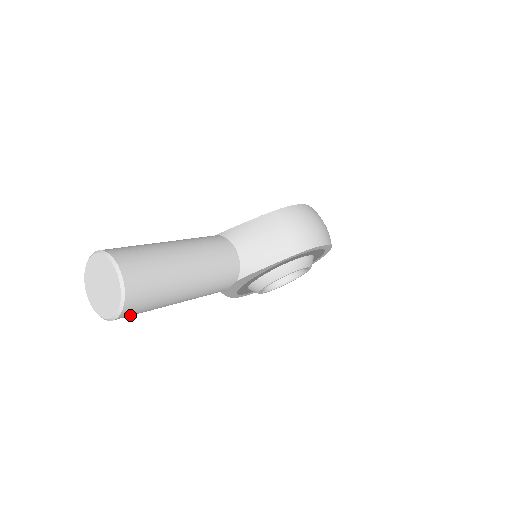
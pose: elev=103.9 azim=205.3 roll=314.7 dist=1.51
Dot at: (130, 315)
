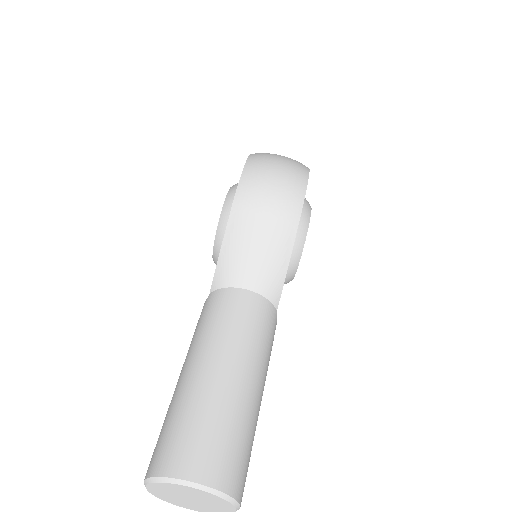
Dot at: occluded
